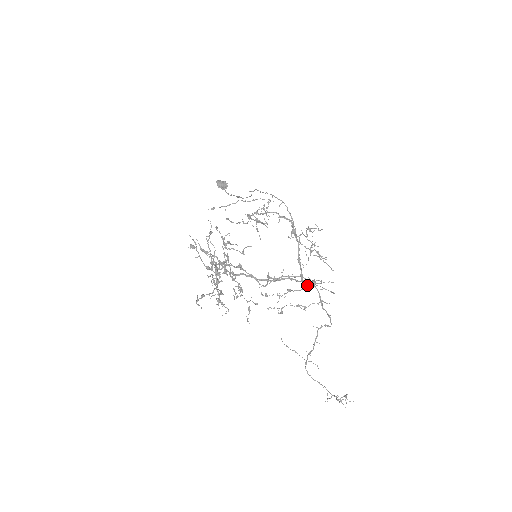
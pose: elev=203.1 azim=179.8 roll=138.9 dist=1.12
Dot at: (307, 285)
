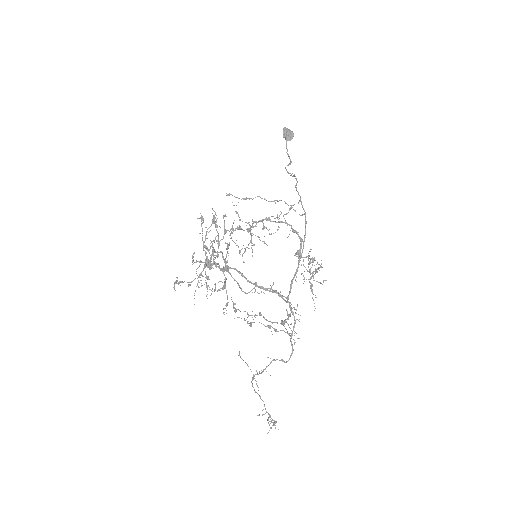
Dot at: (291, 307)
